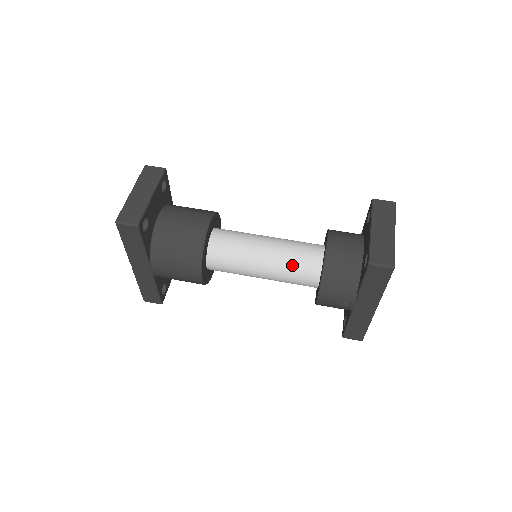
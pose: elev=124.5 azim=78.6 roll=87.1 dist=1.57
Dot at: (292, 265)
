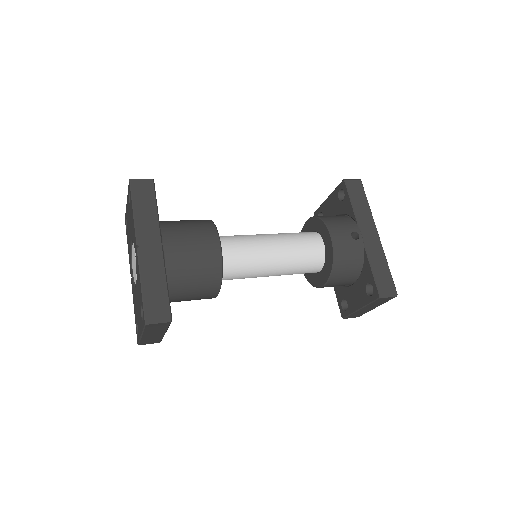
Dot at: (293, 234)
